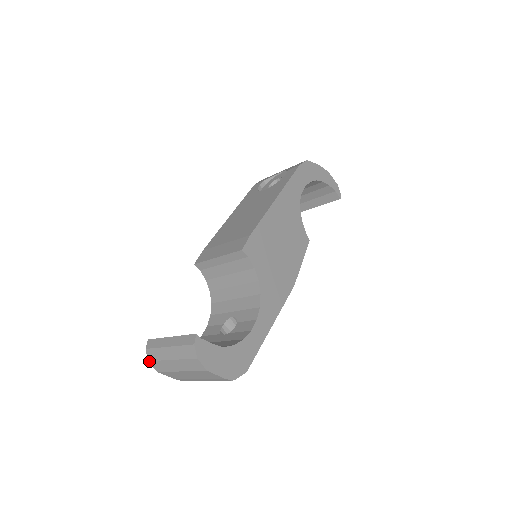
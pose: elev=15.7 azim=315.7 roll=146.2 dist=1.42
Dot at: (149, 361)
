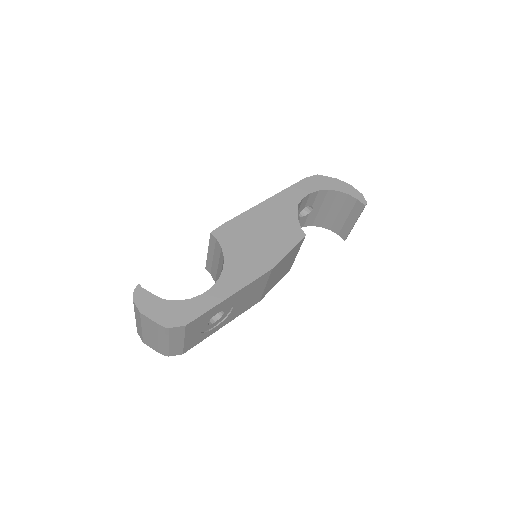
Dot at: (137, 332)
